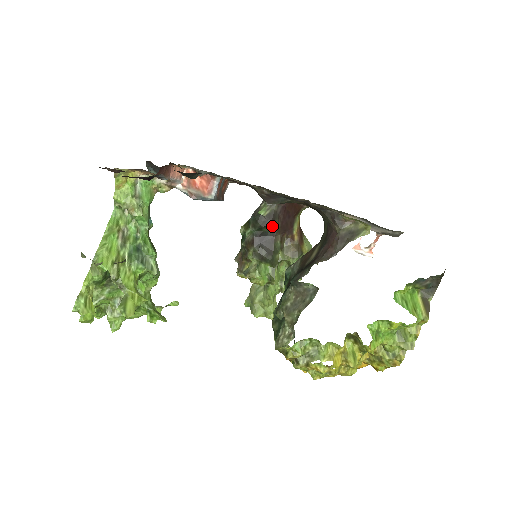
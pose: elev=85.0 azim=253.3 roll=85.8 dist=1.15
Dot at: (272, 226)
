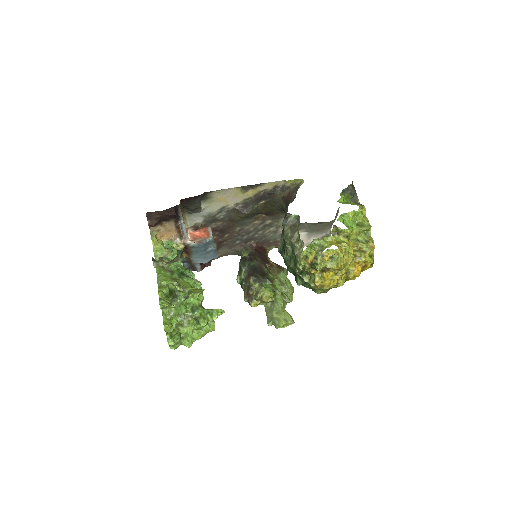
Dot at: (255, 260)
